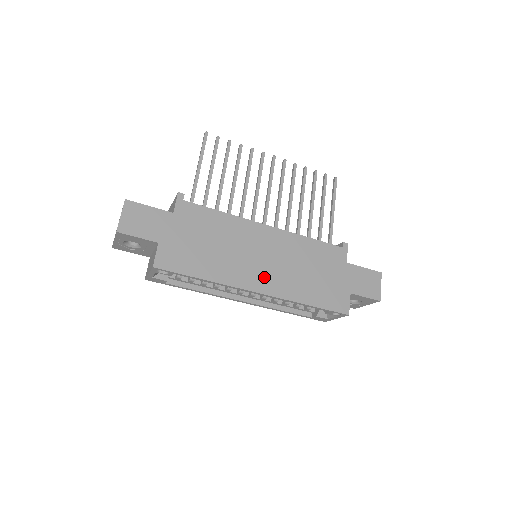
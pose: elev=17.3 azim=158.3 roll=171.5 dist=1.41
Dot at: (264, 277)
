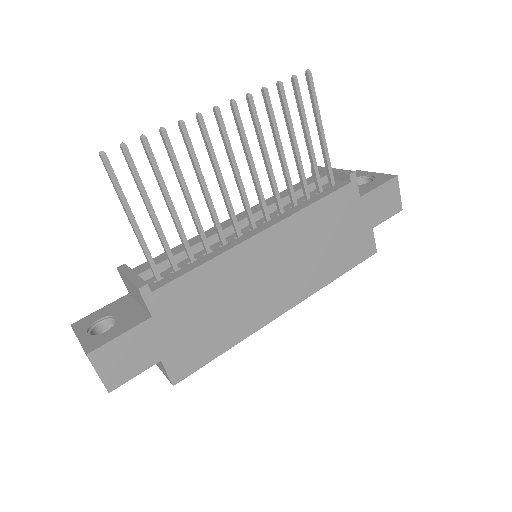
Dot at: (285, 291)
